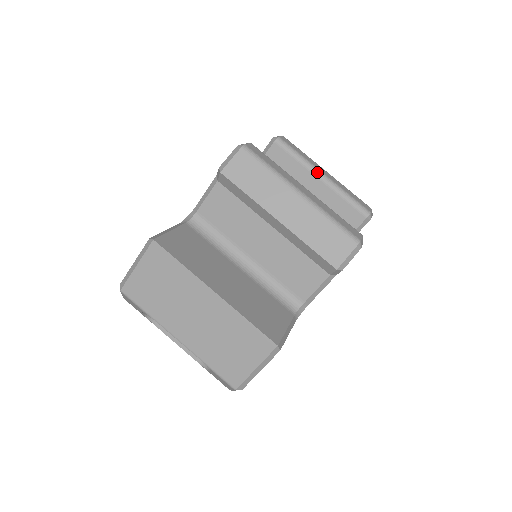
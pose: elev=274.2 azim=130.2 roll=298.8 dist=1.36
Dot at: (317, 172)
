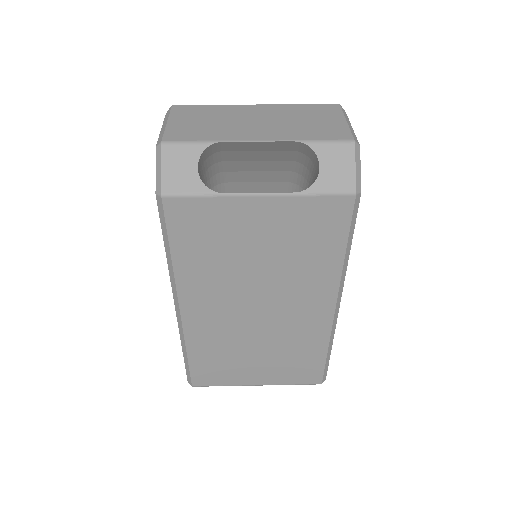
Dot at: occluded
